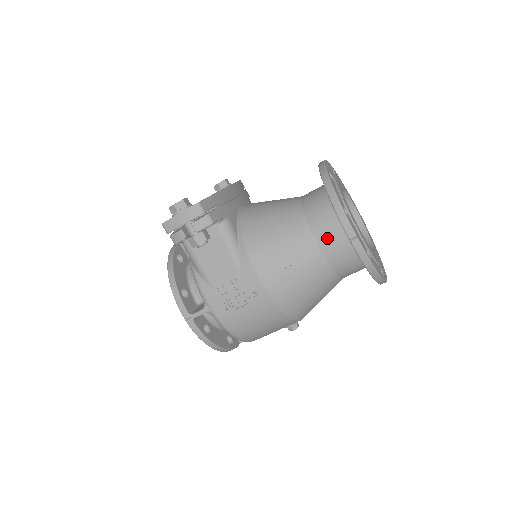
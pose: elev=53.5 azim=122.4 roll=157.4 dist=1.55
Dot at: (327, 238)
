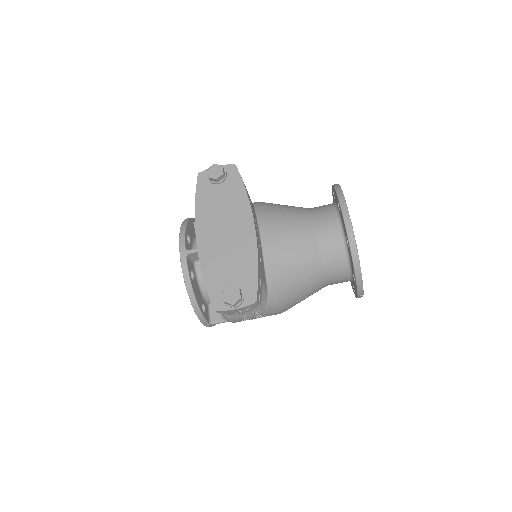
Dot at: (335, 280)
